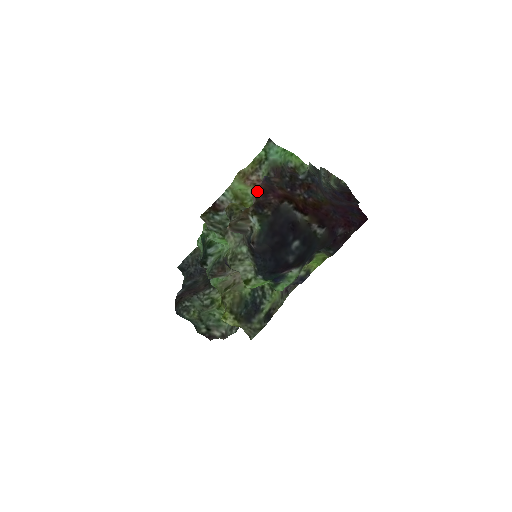
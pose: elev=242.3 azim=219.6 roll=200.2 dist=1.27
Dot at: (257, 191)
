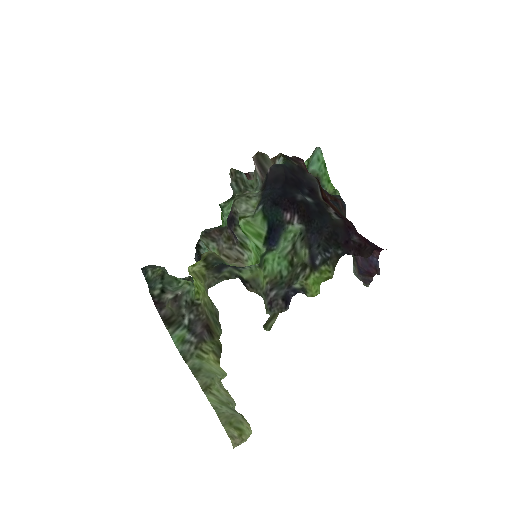
Dot at: occluded
